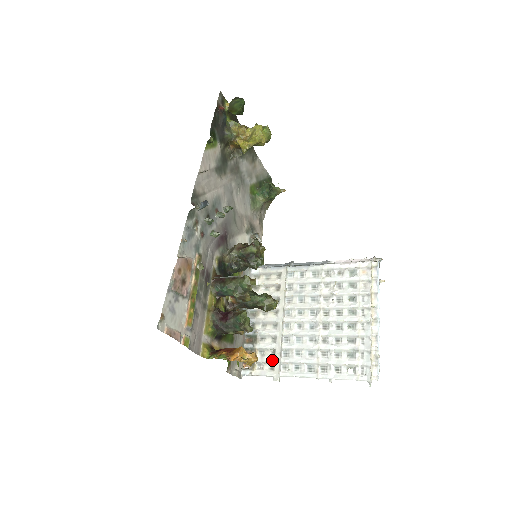
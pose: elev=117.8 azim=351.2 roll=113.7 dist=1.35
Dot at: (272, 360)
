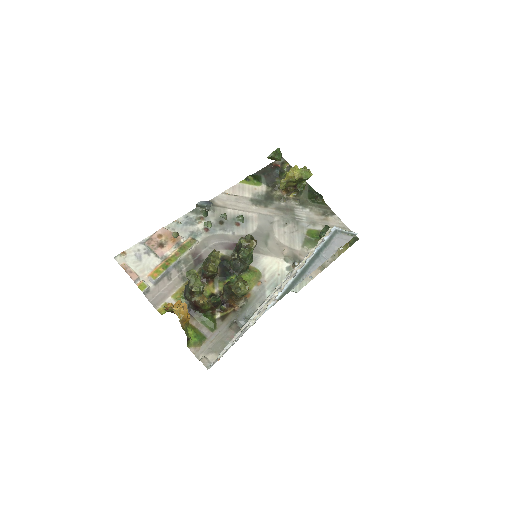
Dot at: occluded
